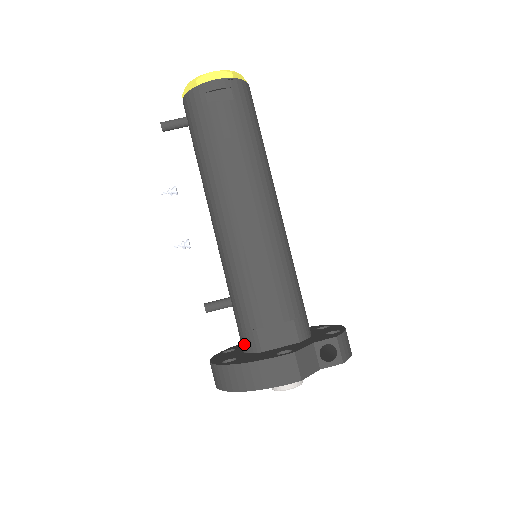
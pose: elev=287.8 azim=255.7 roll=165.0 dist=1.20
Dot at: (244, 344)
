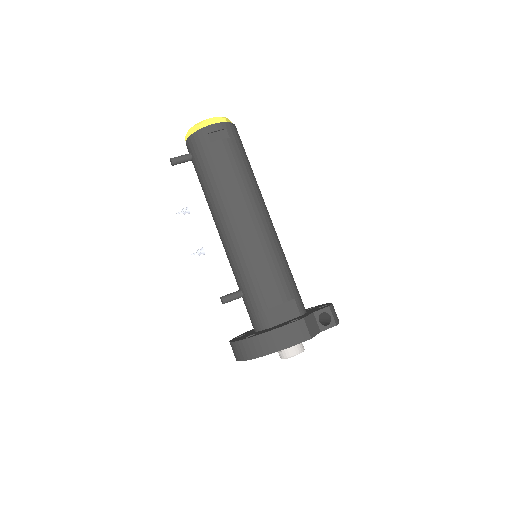
Dot at: (257, 324)
